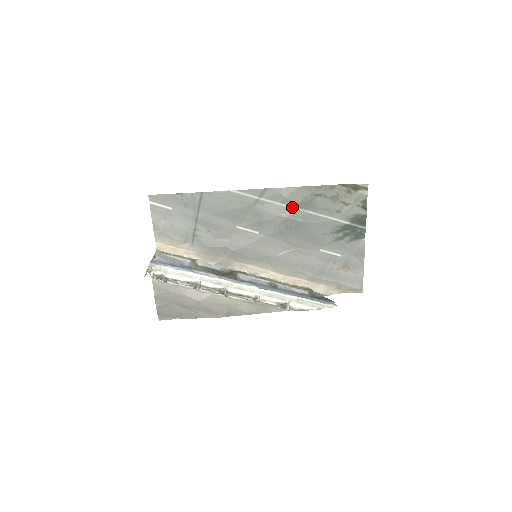
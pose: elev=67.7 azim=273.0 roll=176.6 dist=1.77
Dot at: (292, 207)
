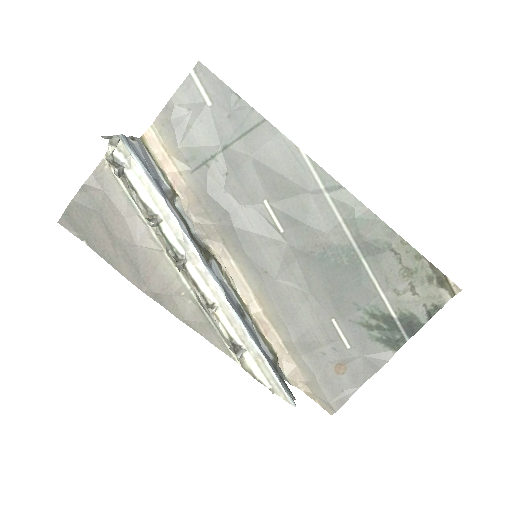
Dot at: (351, 237)
